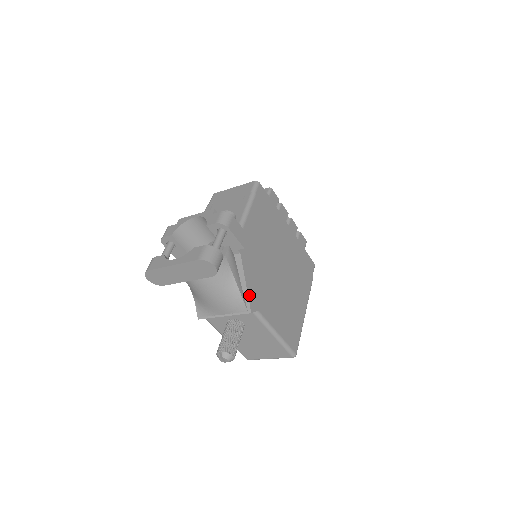
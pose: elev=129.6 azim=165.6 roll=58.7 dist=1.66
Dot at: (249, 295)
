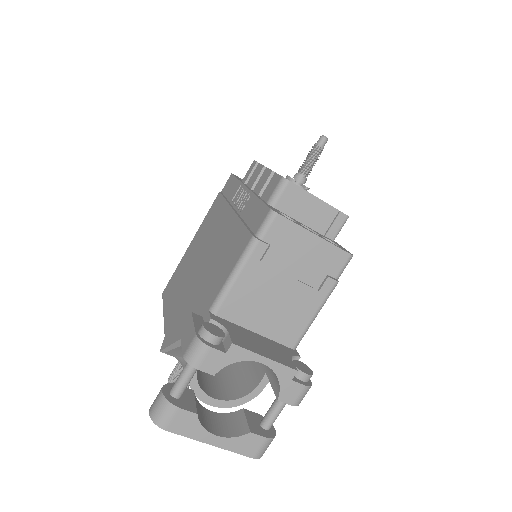
Dot at: occluded
